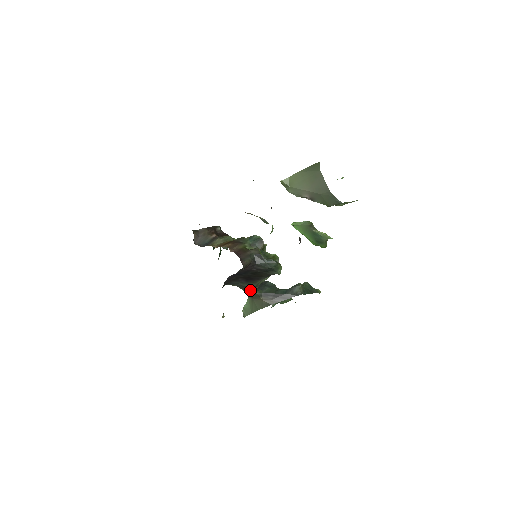
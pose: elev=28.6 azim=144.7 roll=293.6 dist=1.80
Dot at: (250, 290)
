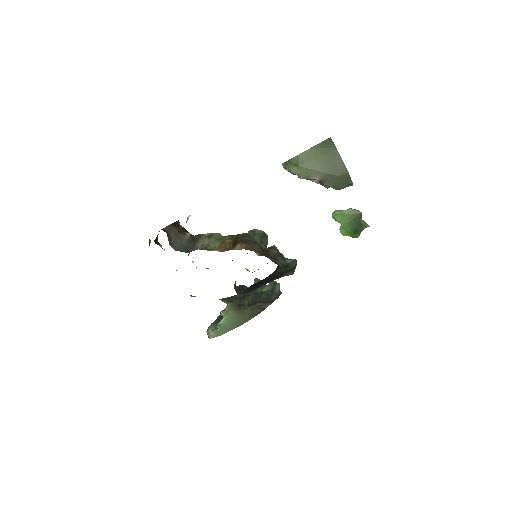
Dot at: (241, 301)
